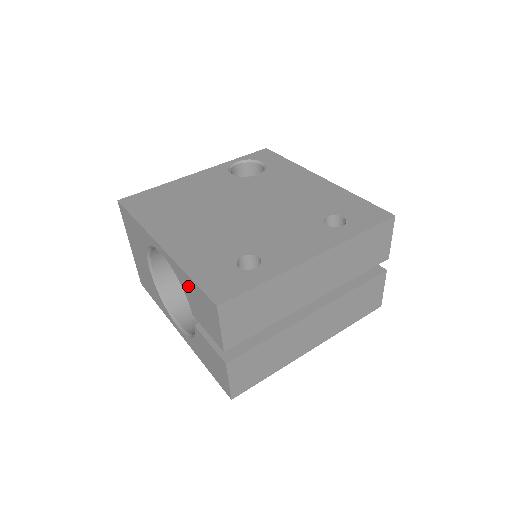
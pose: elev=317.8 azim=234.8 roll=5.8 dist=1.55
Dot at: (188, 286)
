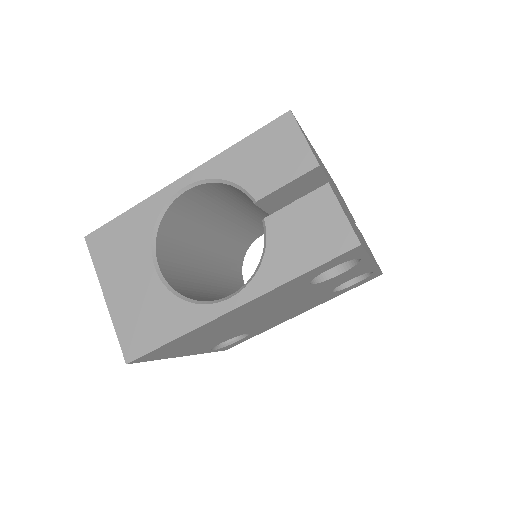
Dot at: (241, 159)
